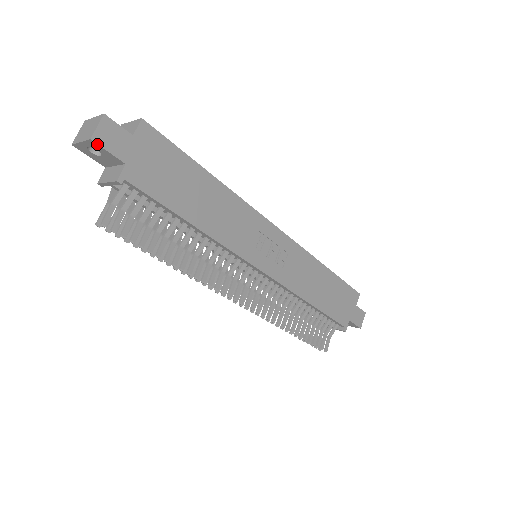
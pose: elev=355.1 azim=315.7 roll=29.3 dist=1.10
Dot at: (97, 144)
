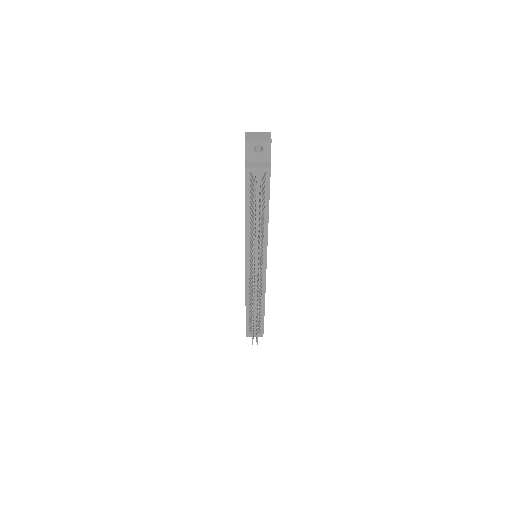
Dot at: occluded
